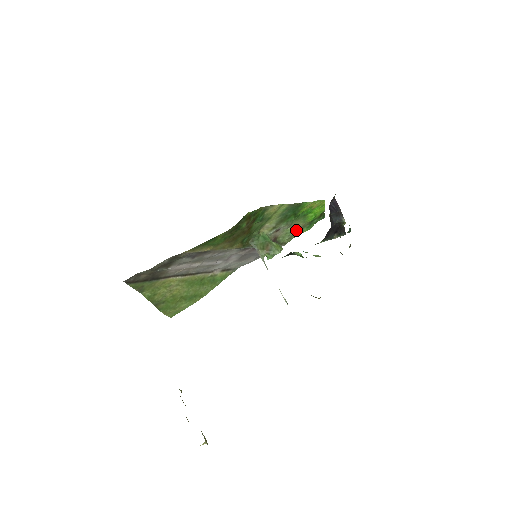
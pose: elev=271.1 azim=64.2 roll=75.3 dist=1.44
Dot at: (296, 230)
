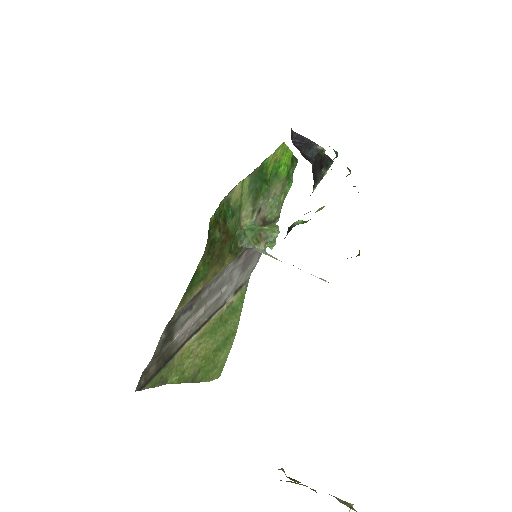
Dot at: (278, 196)
